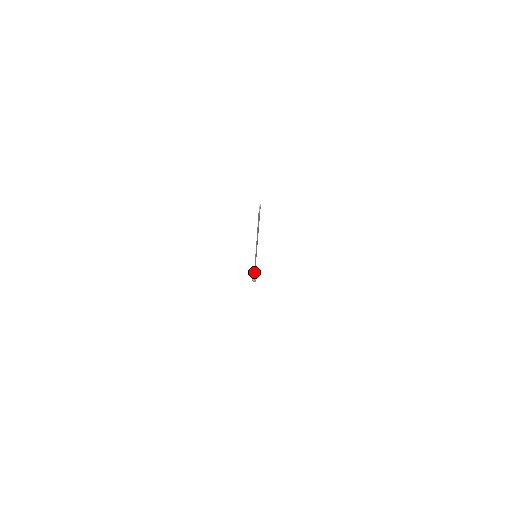
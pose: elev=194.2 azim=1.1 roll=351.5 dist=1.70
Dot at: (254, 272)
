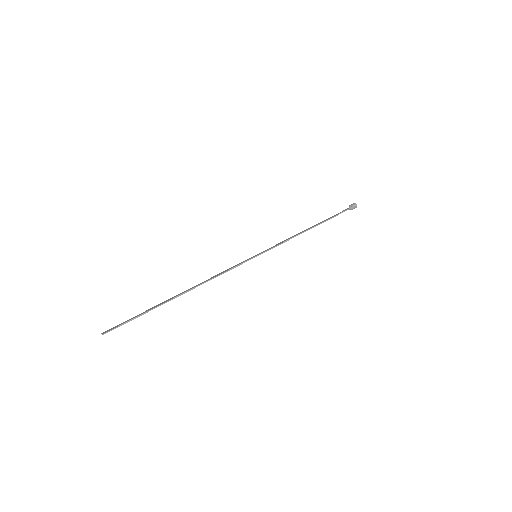
Dot at: (312, 226)
